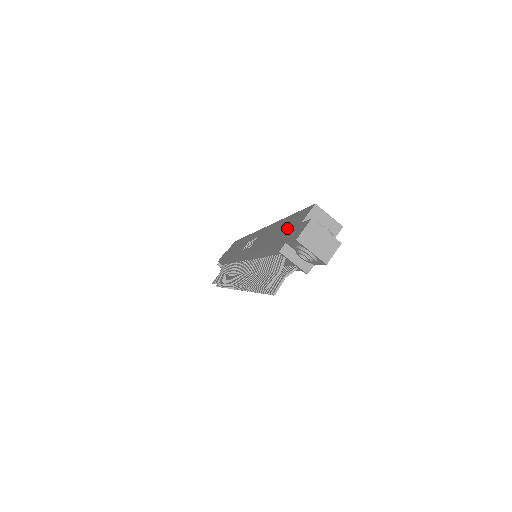
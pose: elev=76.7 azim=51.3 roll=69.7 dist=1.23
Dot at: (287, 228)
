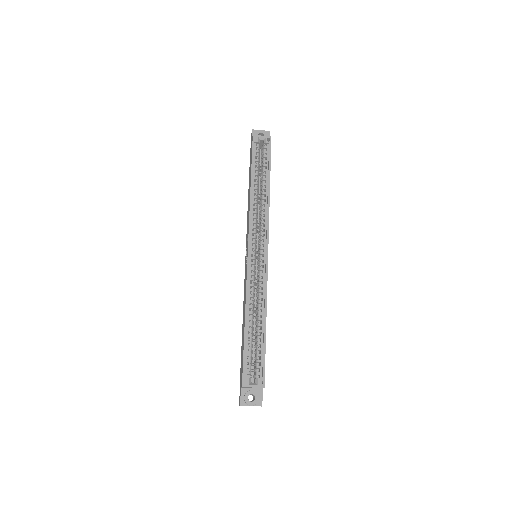
Dot at: (242, 359)
